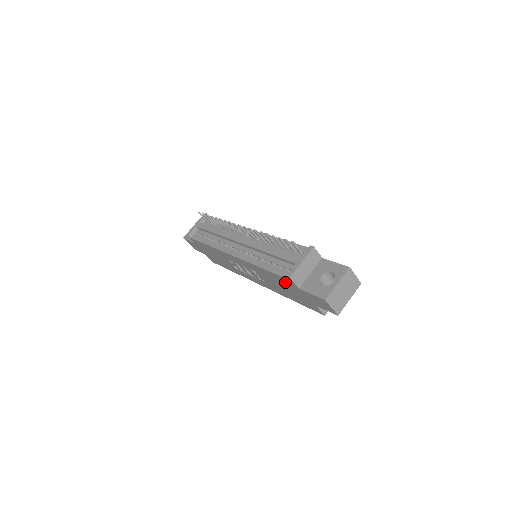
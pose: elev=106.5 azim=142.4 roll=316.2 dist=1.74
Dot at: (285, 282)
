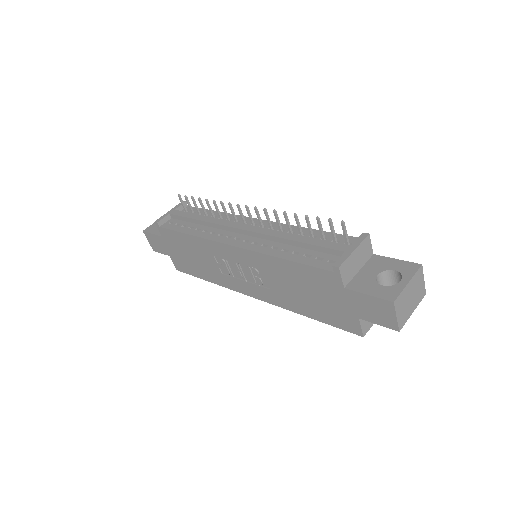
Dot at: (319, 279)
